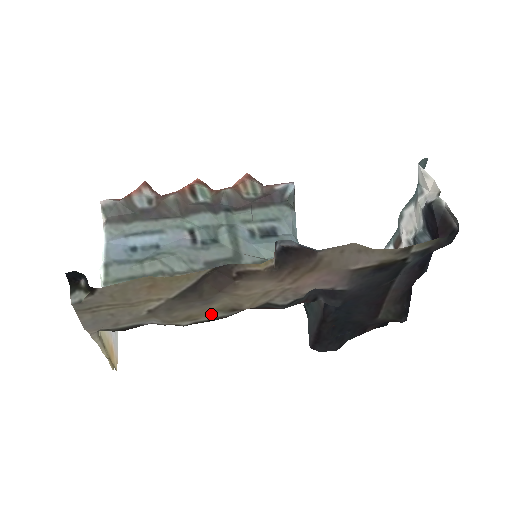
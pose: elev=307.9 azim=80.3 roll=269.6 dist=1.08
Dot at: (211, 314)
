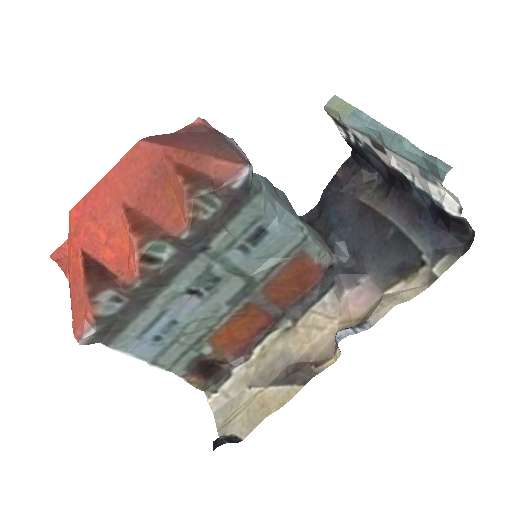
Dot at: (272, 339)
